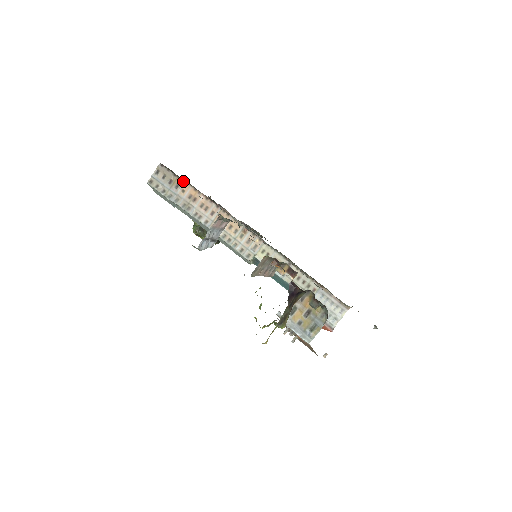
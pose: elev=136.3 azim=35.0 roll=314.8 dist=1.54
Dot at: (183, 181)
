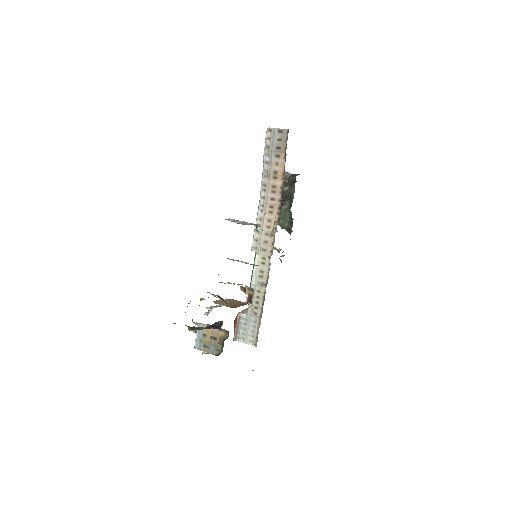
Dot at: (285, 159)
